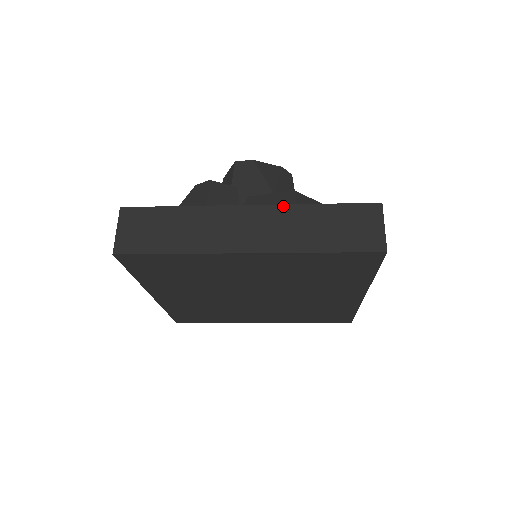
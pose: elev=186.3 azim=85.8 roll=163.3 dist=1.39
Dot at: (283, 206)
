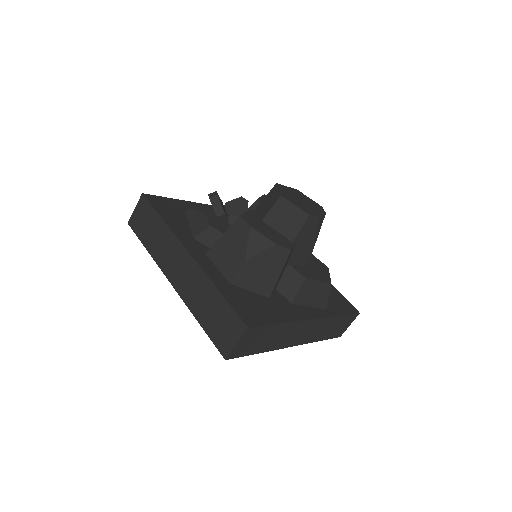
Dot at: (327, 318)
